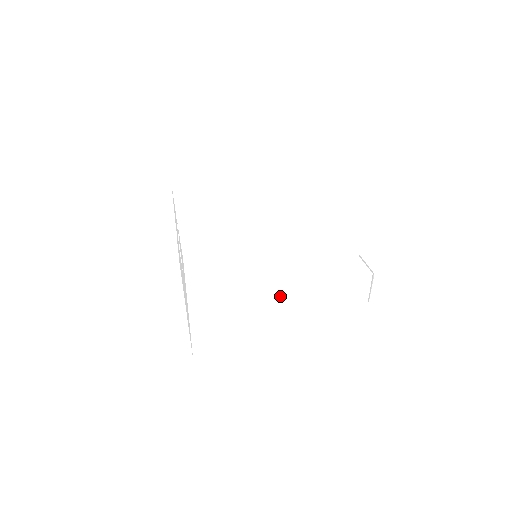
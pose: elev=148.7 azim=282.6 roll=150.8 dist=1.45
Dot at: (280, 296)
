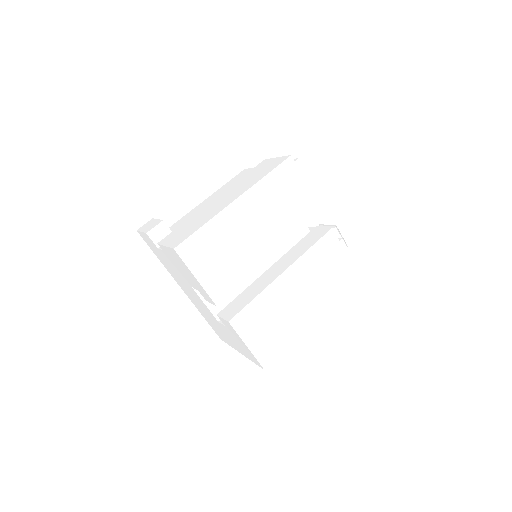
Dot at: occluded
